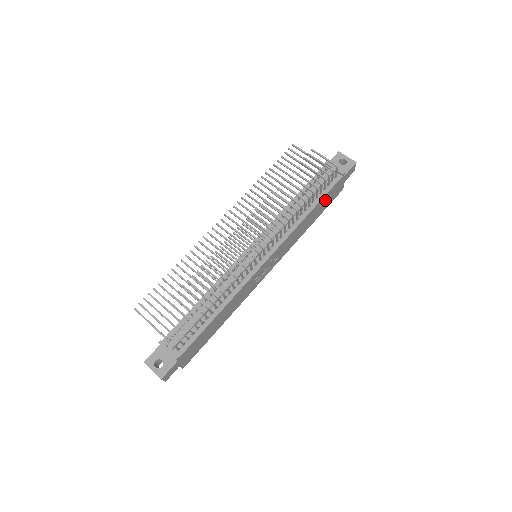
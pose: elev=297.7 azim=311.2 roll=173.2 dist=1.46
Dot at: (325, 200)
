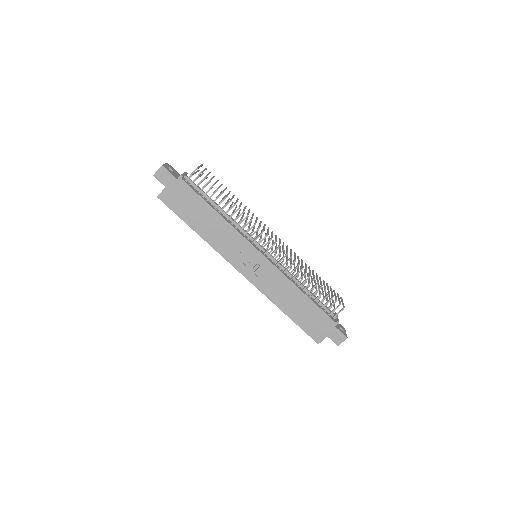
Dot at: (312, 314)
